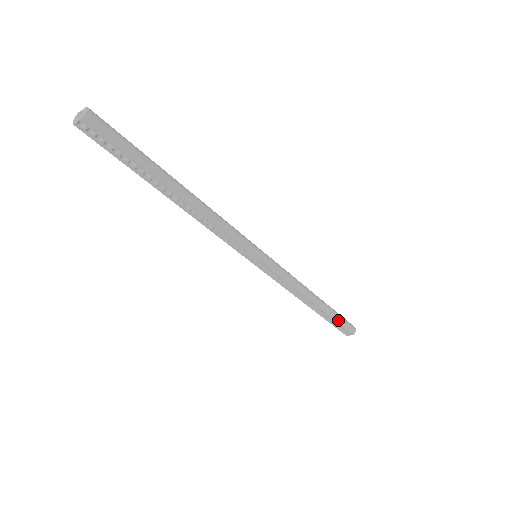
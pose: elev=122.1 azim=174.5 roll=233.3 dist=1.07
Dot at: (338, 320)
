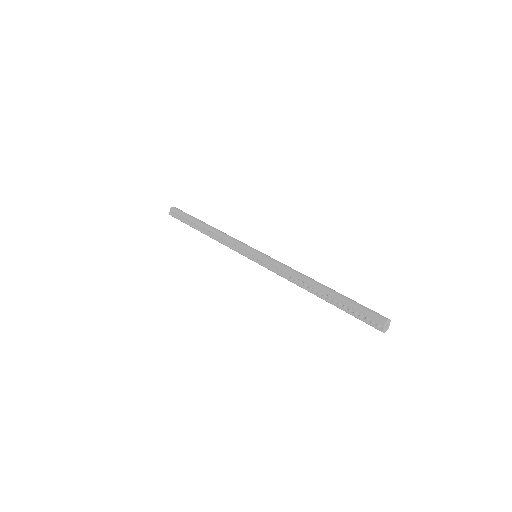
Dot at: (351, 304)
